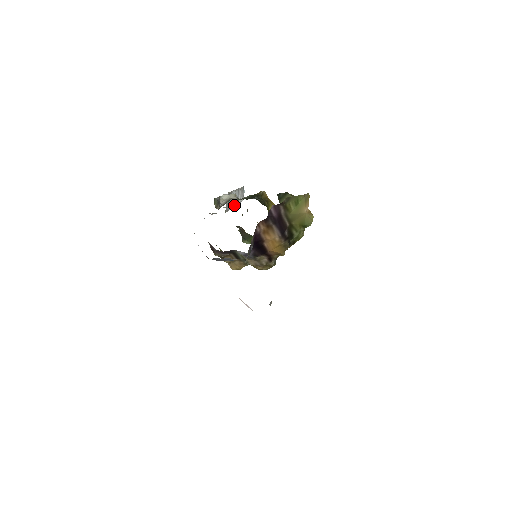
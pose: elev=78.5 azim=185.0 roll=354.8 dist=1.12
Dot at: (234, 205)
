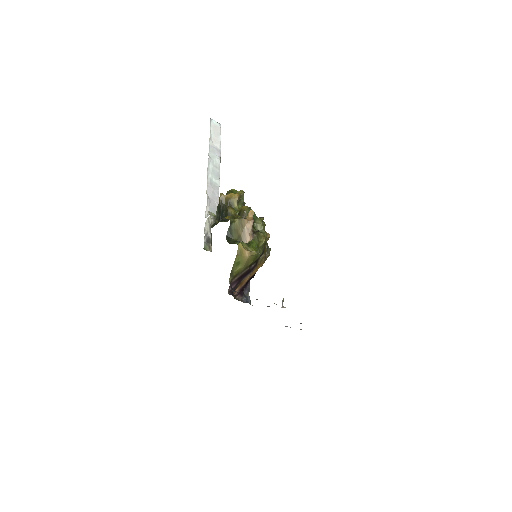
Dot at: (218, 181)
